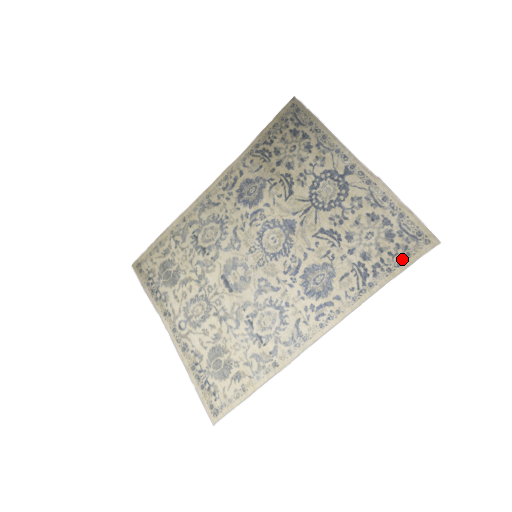
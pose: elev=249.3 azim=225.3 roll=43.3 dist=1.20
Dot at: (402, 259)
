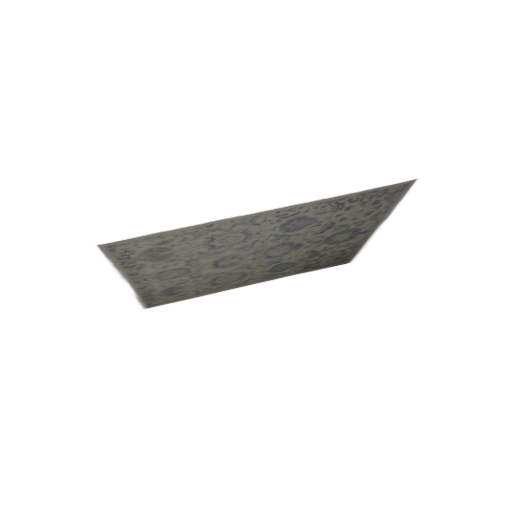
Dot at: (379, 191)
